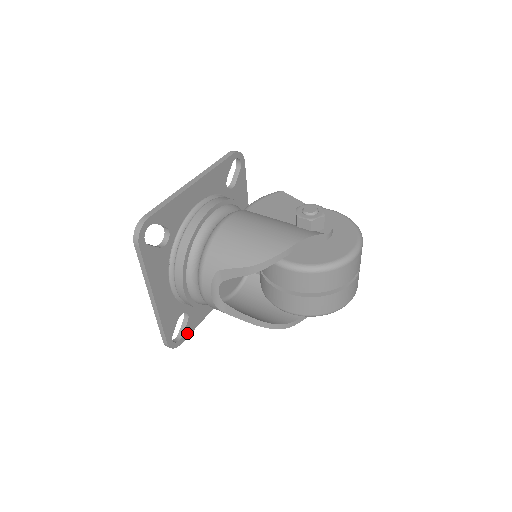
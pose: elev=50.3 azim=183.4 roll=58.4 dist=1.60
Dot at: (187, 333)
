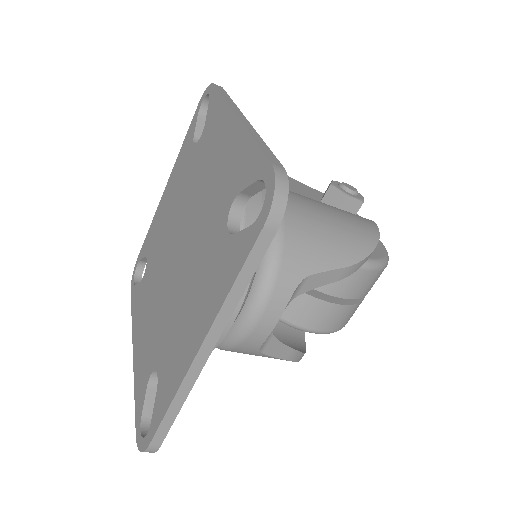
Dot at: occluded
